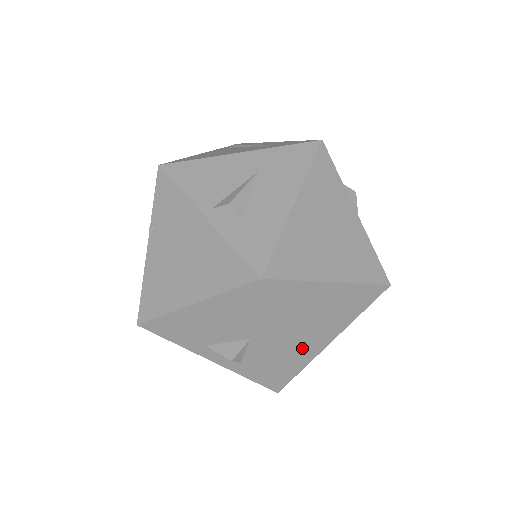
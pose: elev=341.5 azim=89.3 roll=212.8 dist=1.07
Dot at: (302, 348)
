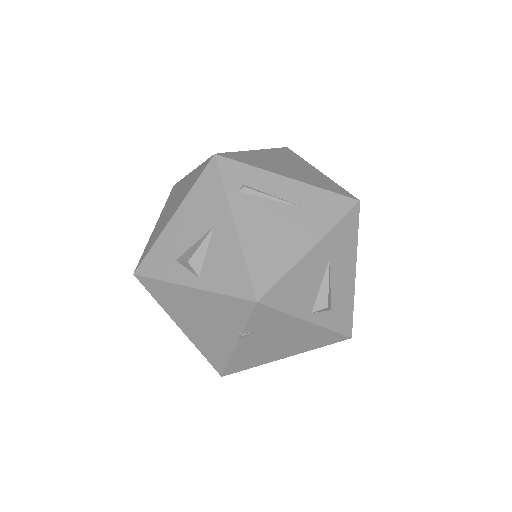
Dot at: occluded
